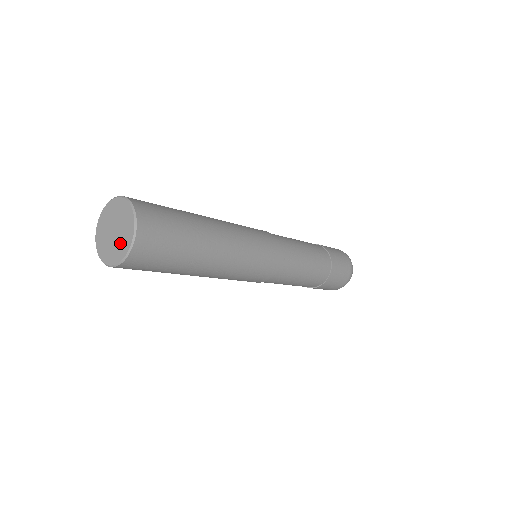
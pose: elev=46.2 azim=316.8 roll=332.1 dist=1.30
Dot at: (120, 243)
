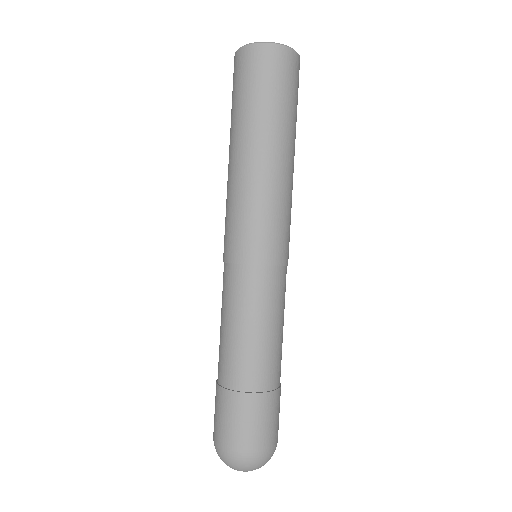
Dot at: occluded
